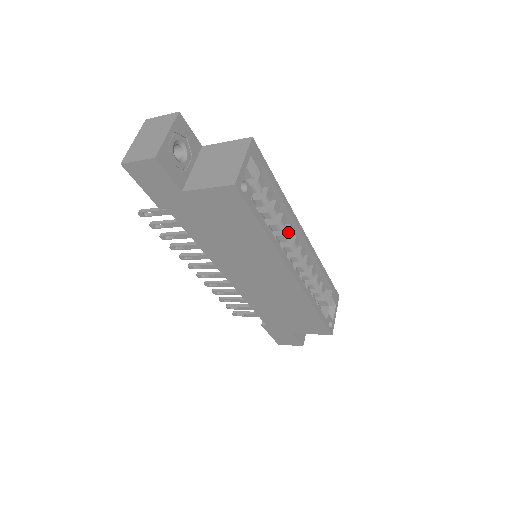
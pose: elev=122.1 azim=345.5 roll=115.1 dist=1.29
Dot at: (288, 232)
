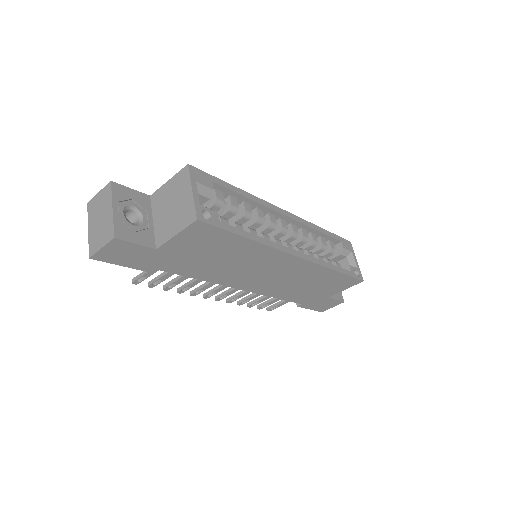
Dot at: (271, 221)
